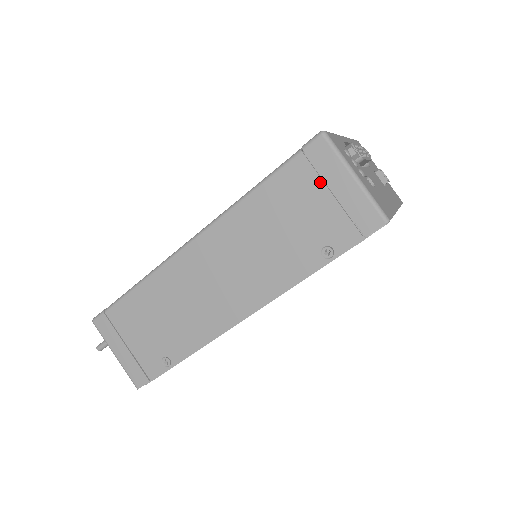
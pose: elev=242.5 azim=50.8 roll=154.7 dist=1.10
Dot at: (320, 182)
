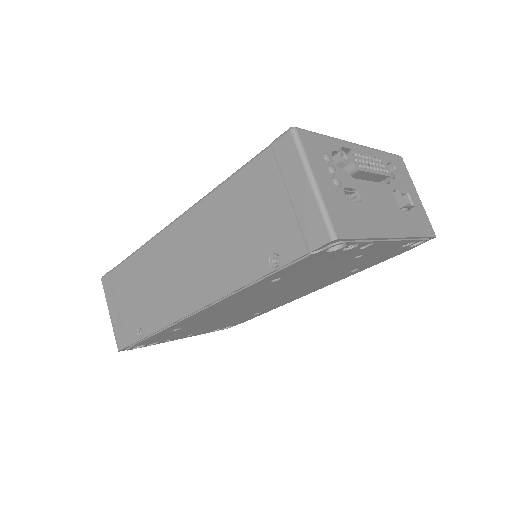
Dot at: (280, 182)
